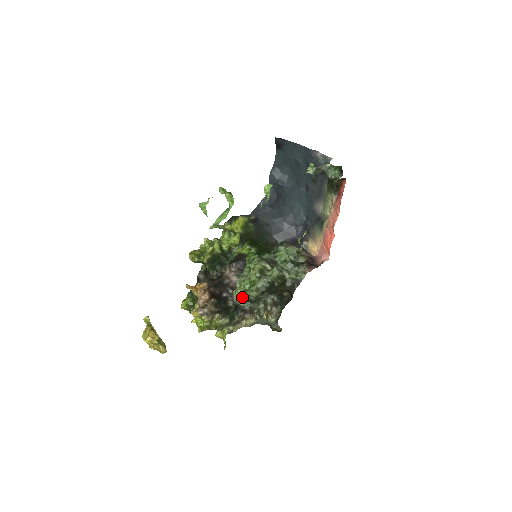
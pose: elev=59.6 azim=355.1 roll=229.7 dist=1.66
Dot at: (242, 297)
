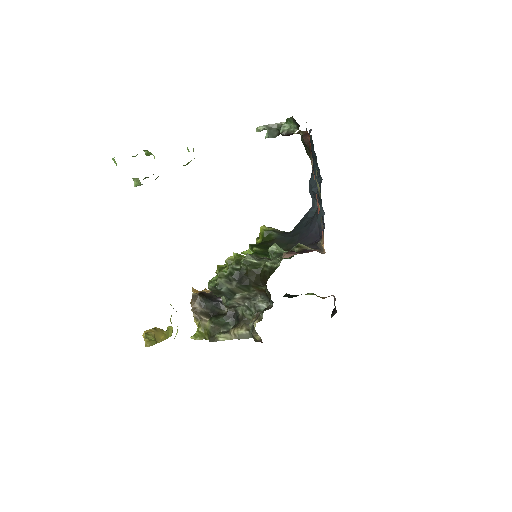
Dot at: occluded
